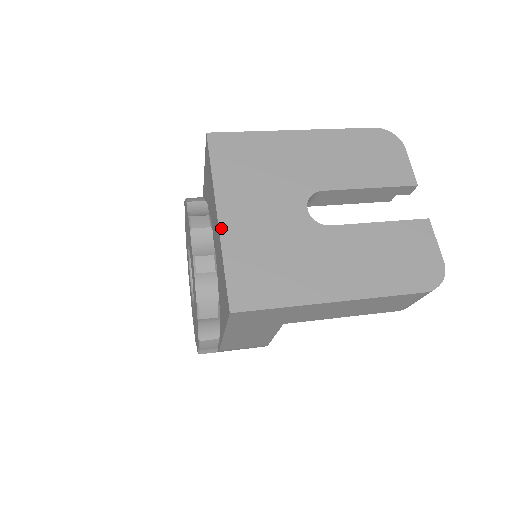
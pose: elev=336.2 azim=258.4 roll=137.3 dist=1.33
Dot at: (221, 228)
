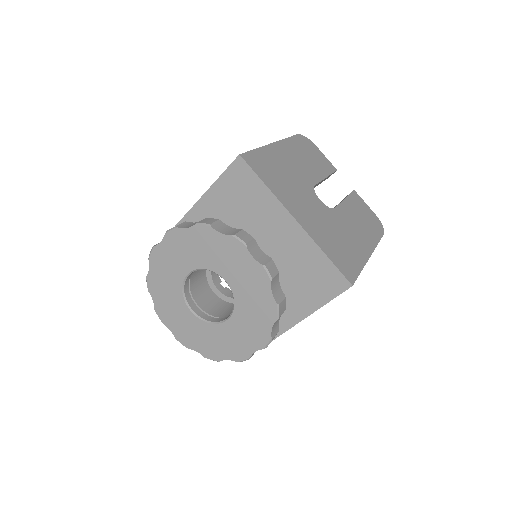
Dot at: (305, 229)
